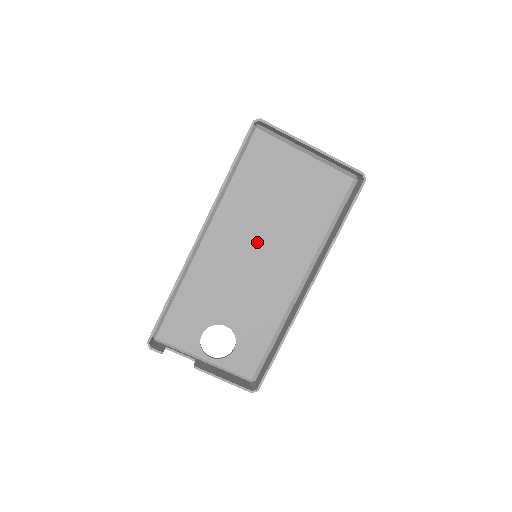
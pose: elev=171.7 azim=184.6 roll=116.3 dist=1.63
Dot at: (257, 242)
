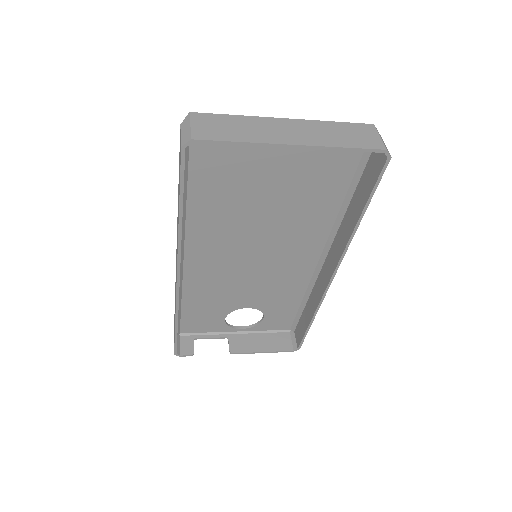
Dot at: (252, 241)
